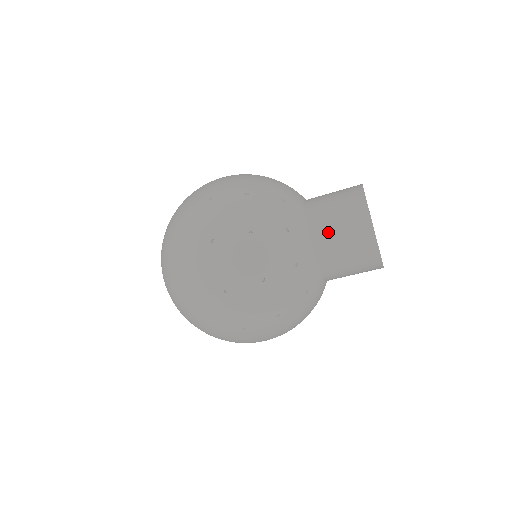
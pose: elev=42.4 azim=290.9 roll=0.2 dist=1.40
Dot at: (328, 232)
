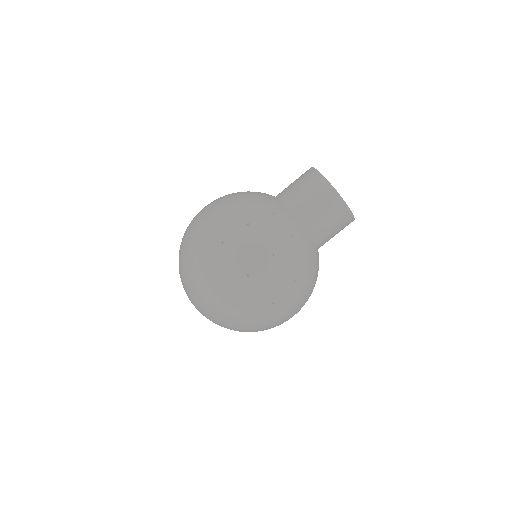
Dot at: (293, 194)
